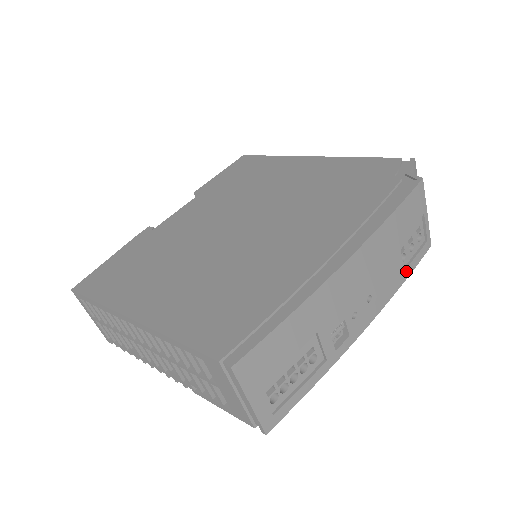
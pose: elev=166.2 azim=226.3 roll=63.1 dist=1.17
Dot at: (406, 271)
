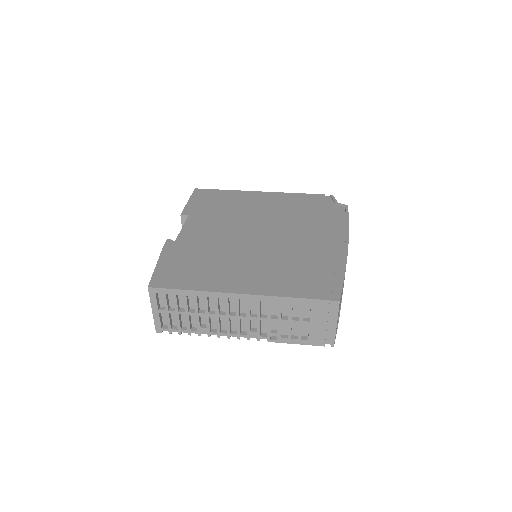
Dot at: occluded
